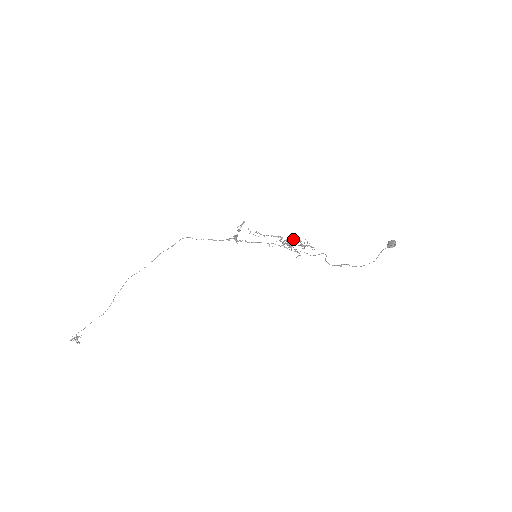
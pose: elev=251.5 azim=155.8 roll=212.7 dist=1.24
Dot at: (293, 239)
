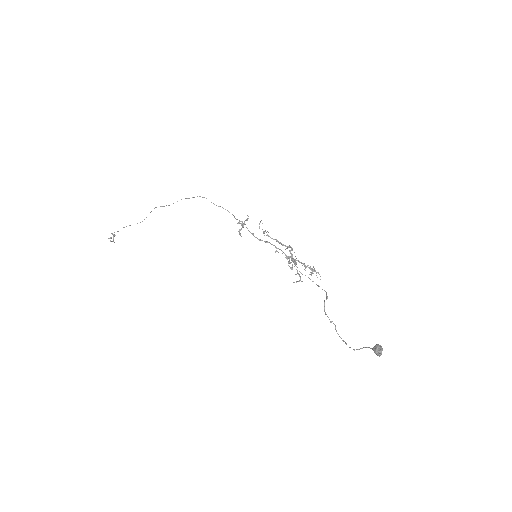
Dot at: (295, 263)
